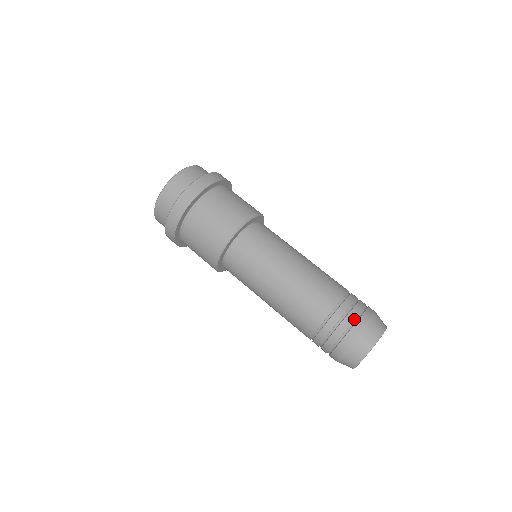
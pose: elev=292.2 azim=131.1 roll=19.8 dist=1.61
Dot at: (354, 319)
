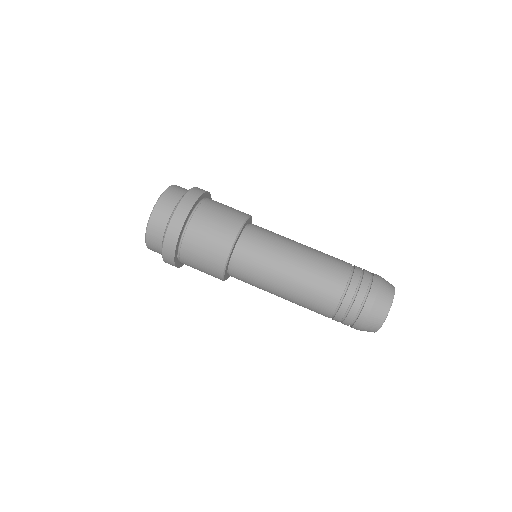
Dot at: (366, 291)
